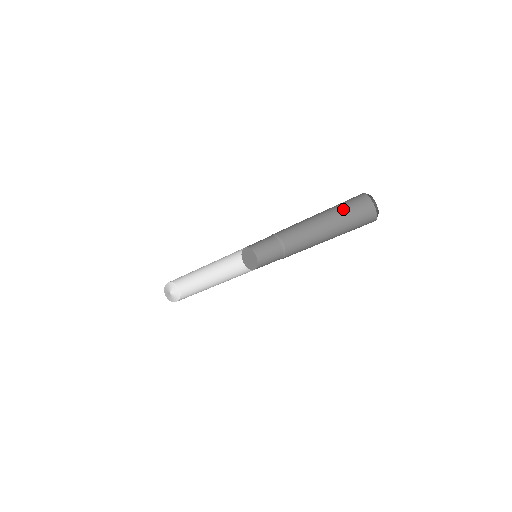
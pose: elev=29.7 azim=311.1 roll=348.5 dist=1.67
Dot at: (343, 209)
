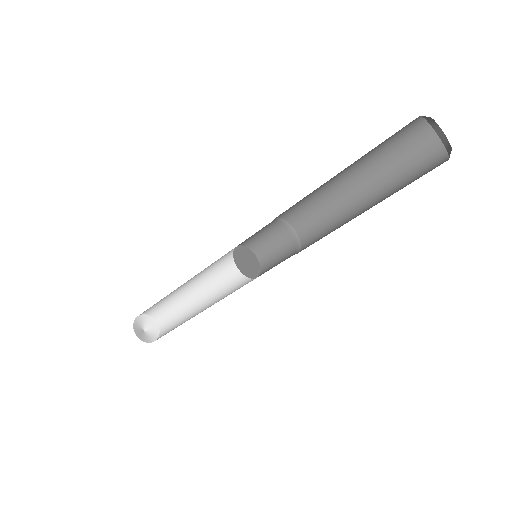
Dot at: (397, 171)
